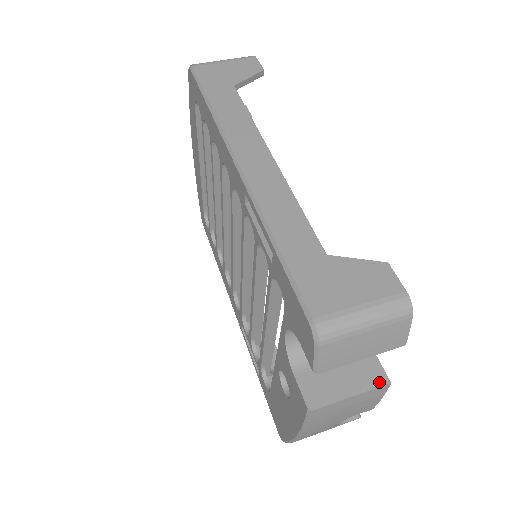
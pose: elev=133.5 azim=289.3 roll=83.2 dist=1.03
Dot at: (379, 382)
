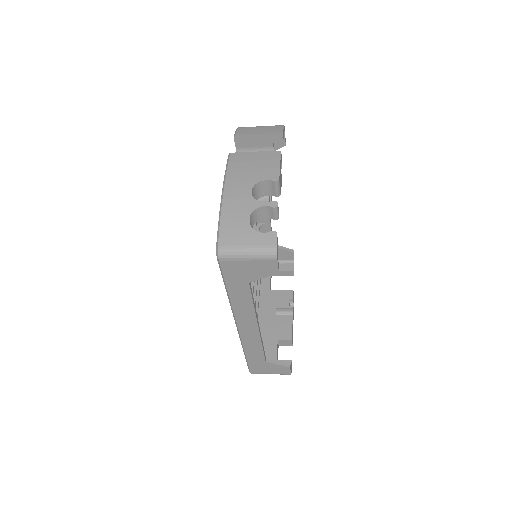
Dot at: (275, 153)
